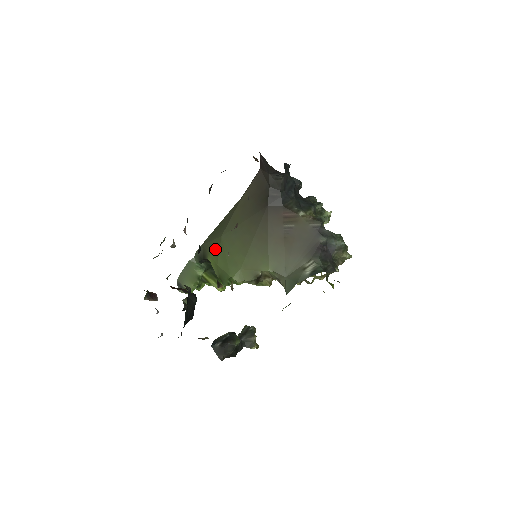
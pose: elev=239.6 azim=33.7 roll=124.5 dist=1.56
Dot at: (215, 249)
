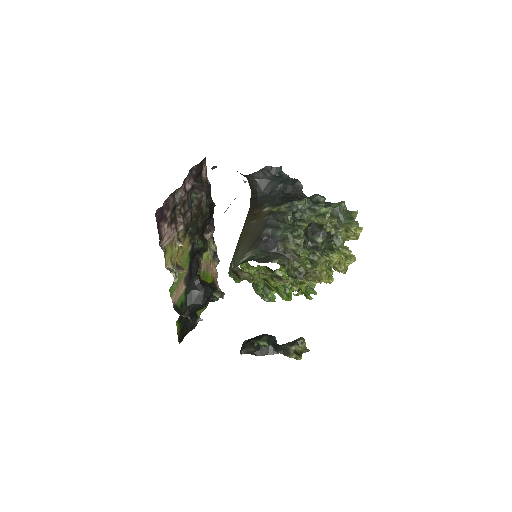
Dot at: occluded
